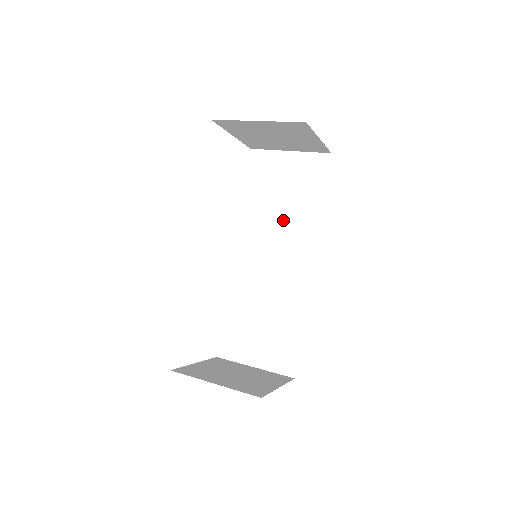
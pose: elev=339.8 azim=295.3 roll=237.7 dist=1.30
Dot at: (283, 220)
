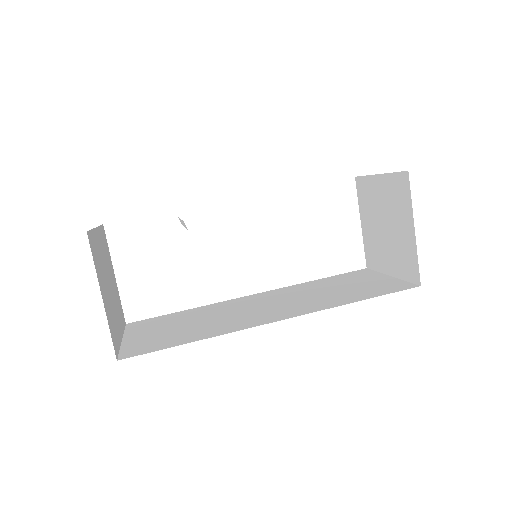
Dot at: (315, 296)
